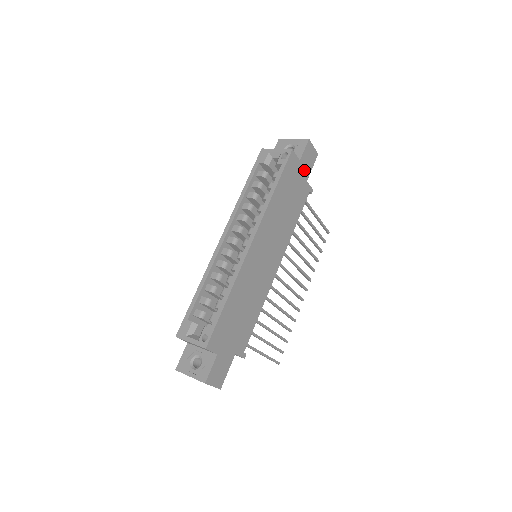
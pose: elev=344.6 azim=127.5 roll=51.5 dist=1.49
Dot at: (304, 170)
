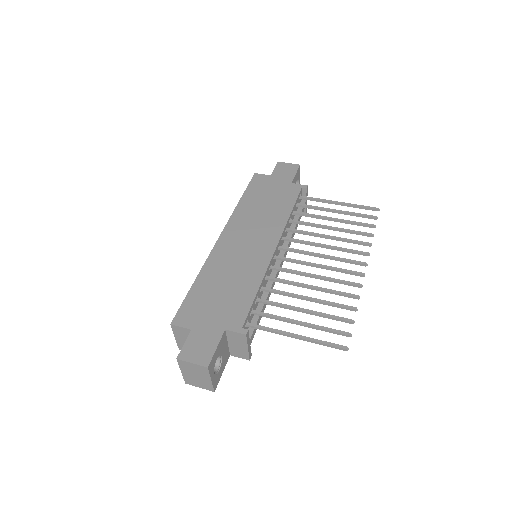
Dot at: (282, 179)
